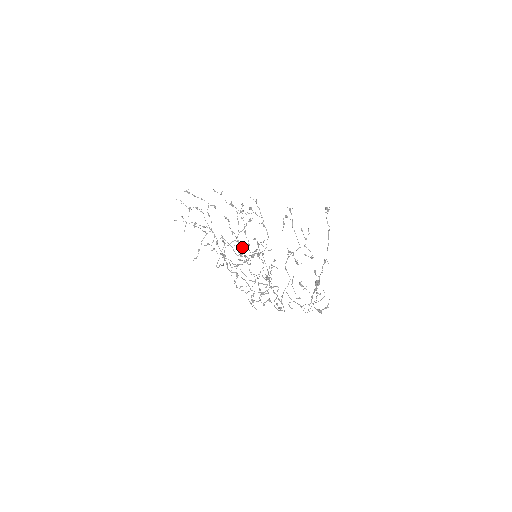
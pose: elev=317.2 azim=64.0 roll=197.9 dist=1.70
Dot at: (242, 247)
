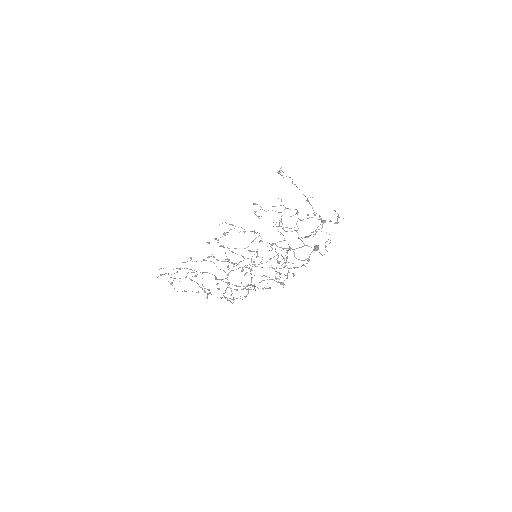
Dot at: (239, 262)
